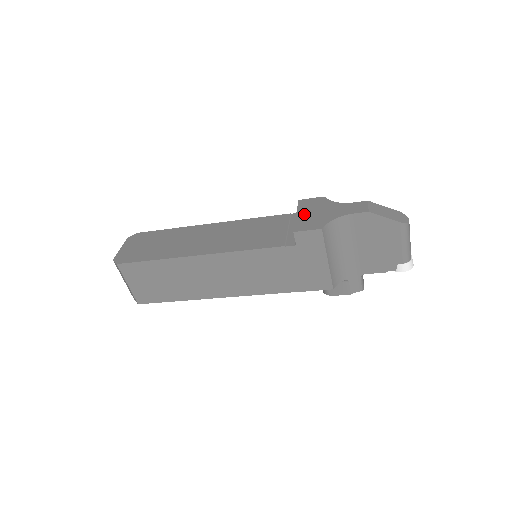
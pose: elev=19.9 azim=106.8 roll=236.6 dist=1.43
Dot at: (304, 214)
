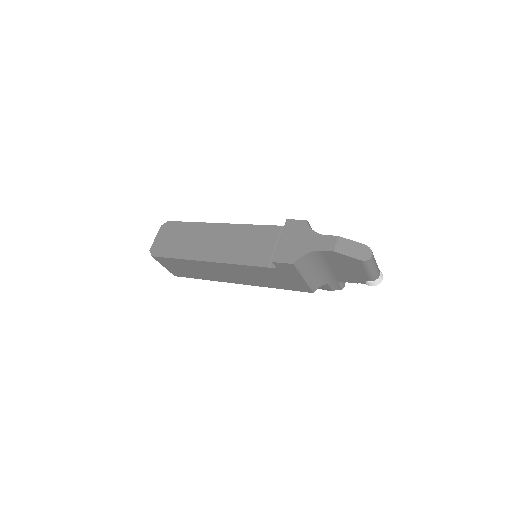
Dot at: (285, 241)
